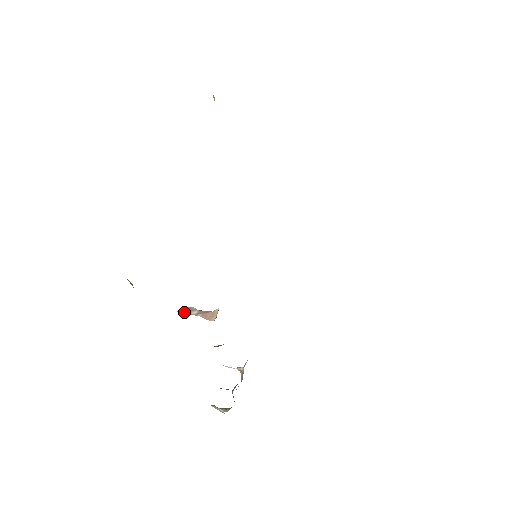
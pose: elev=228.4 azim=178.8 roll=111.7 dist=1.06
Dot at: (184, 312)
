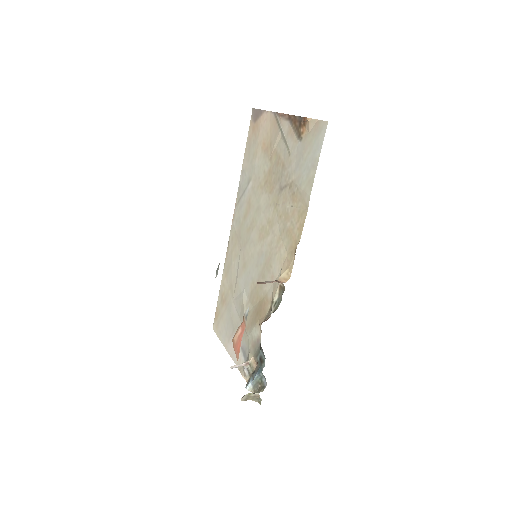
Dot at: (263, 283)
